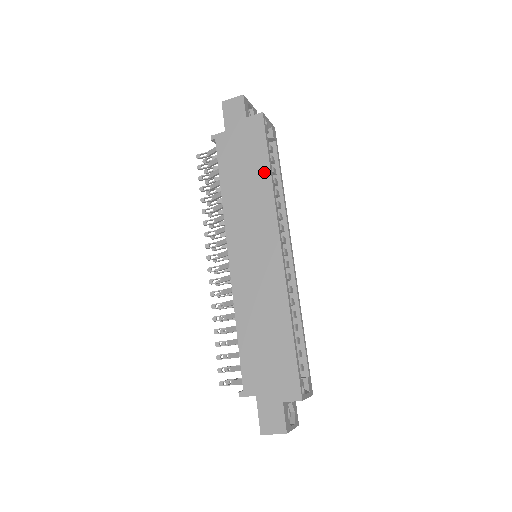
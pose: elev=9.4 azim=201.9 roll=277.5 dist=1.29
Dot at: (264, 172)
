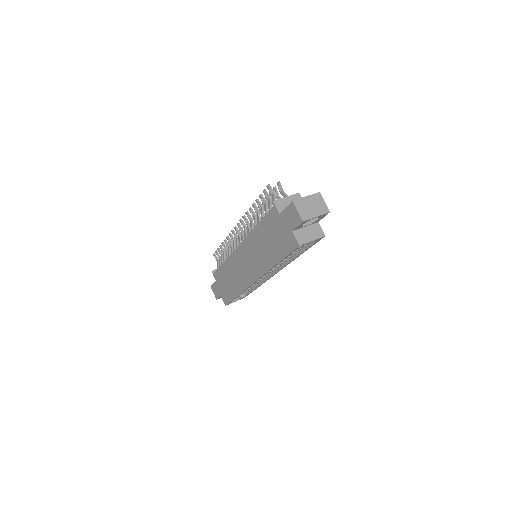
Dot at: (274, 259)
